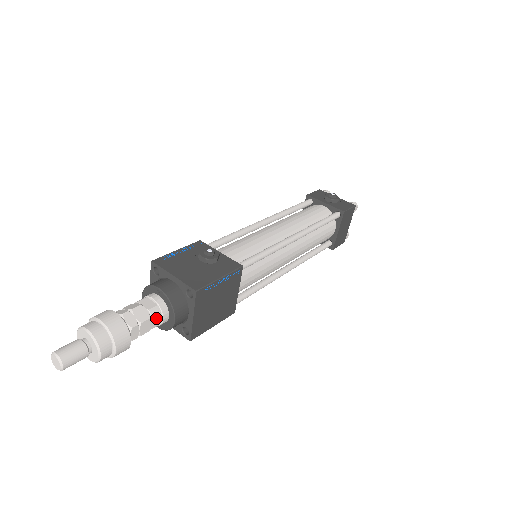
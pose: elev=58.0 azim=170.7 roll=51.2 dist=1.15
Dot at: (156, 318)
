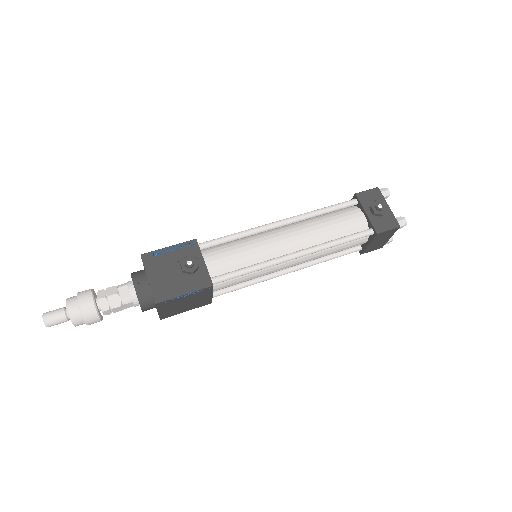
Dot at: (128, 304)
